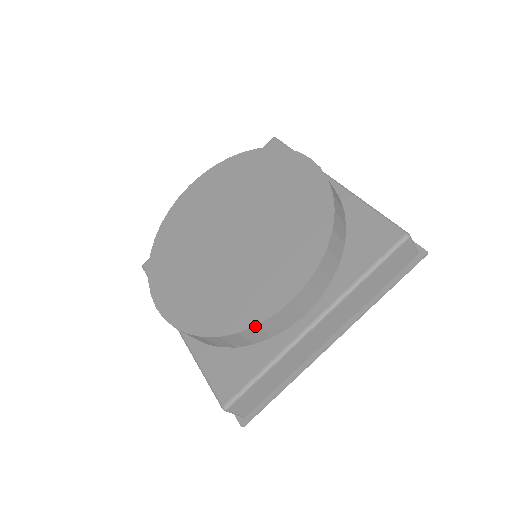
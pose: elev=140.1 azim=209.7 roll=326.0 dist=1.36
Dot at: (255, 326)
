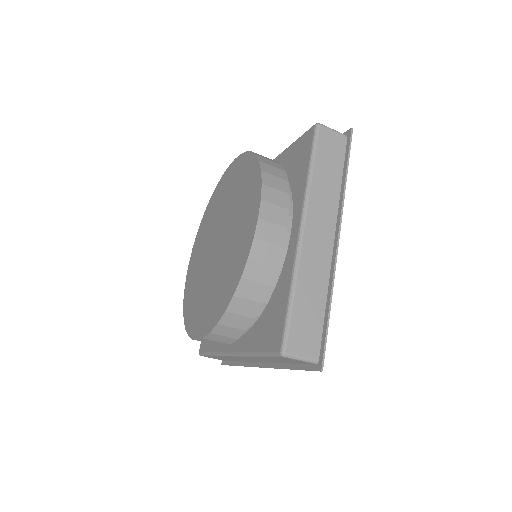
Dot at: (248, 259)
